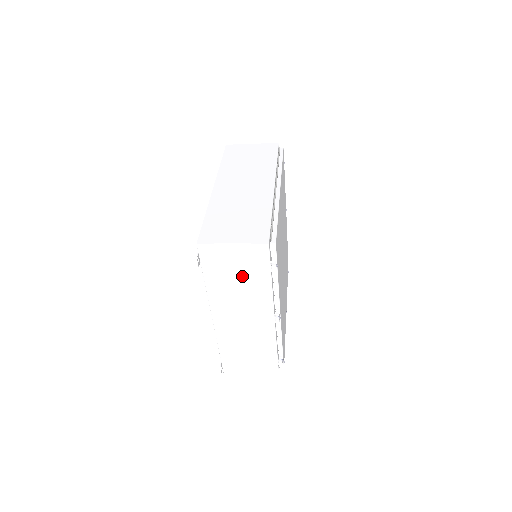
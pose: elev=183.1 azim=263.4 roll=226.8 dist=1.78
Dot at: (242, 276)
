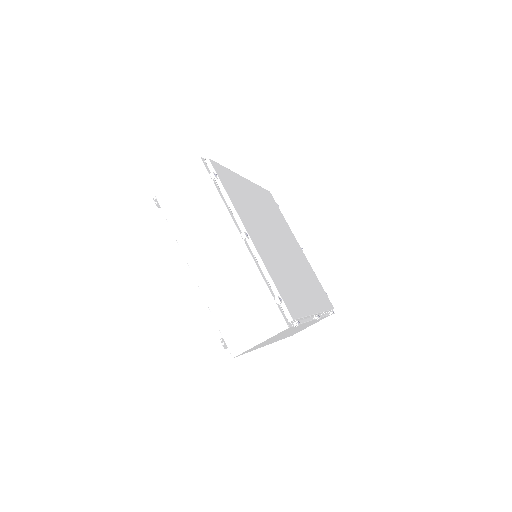
Dot at: (195, 203)
